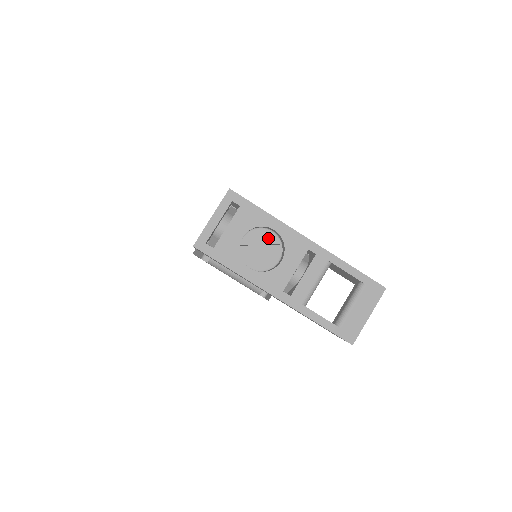
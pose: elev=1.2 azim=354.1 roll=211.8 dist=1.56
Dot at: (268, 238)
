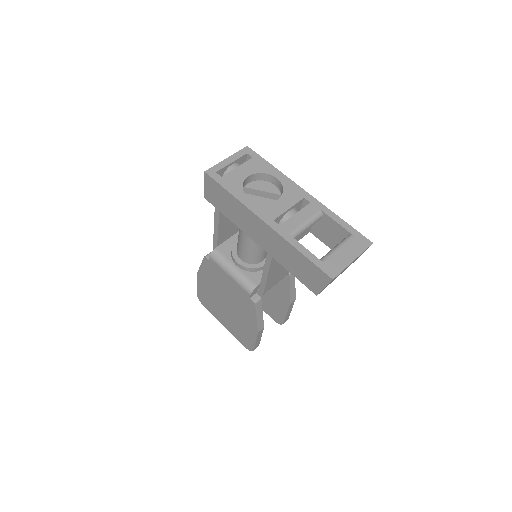
Dot at: (270, 188)
